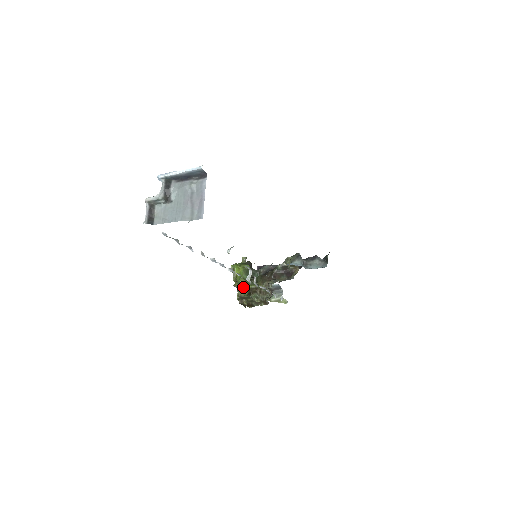
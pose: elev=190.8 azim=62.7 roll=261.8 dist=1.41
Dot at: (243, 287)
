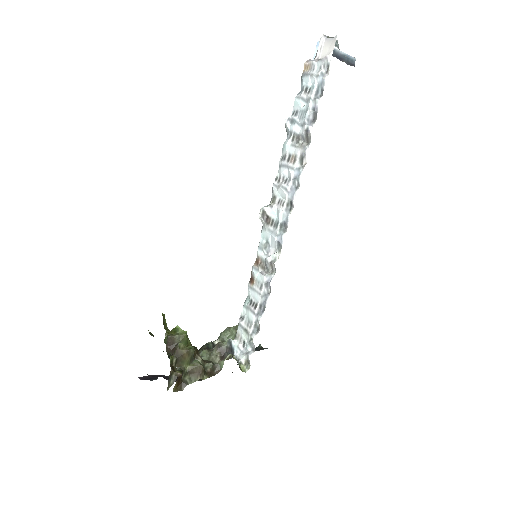
Dot at: (186, 338)
